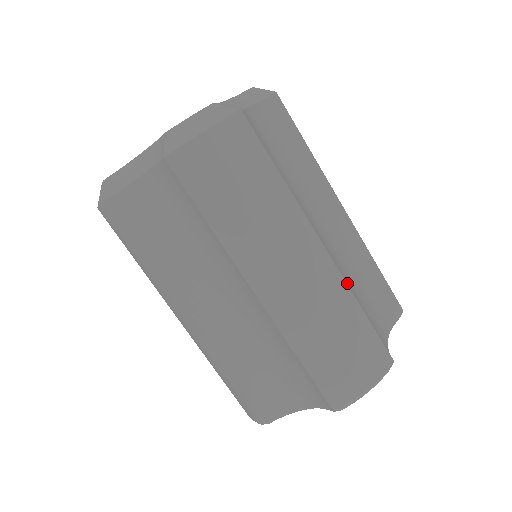
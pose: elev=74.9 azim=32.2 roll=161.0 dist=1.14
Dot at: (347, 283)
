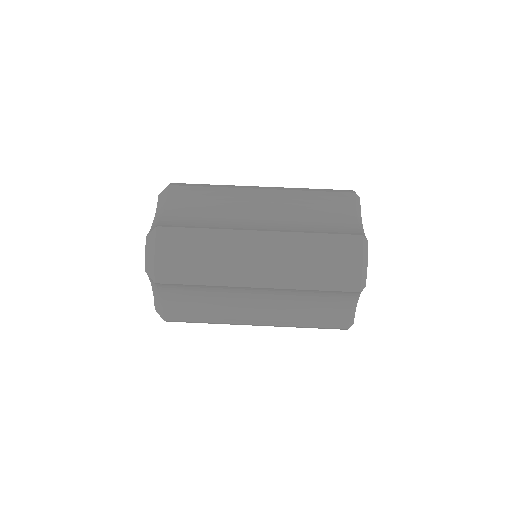
Dot at: (296, 228)
